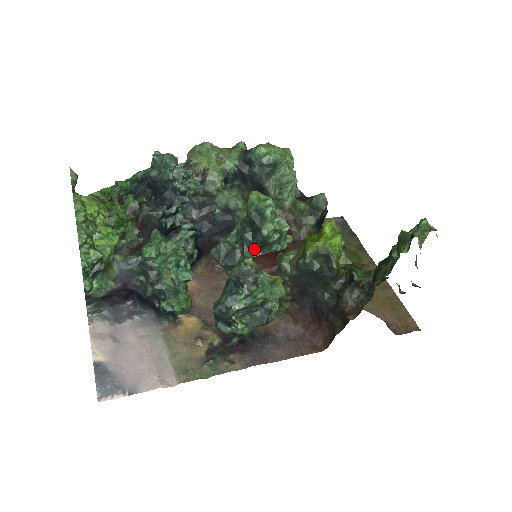
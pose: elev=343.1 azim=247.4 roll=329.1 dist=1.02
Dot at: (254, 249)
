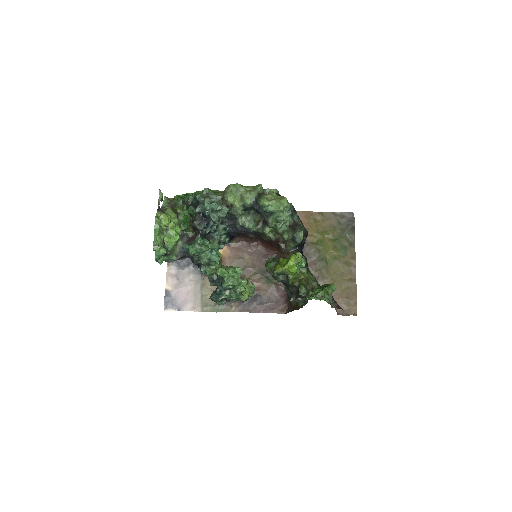
Dot at: (222, 287)
